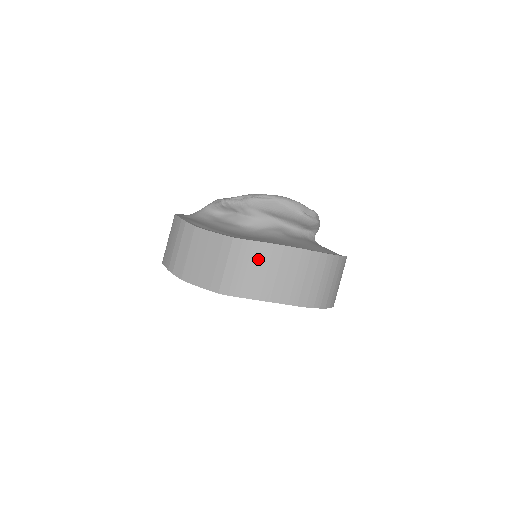
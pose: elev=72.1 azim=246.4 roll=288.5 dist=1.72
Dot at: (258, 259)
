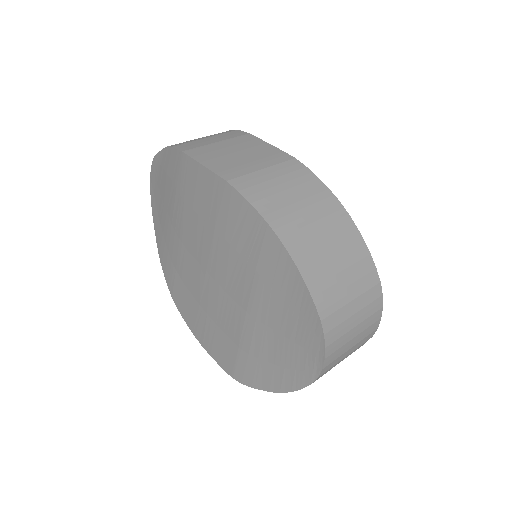
Dot at: (309, 194)
